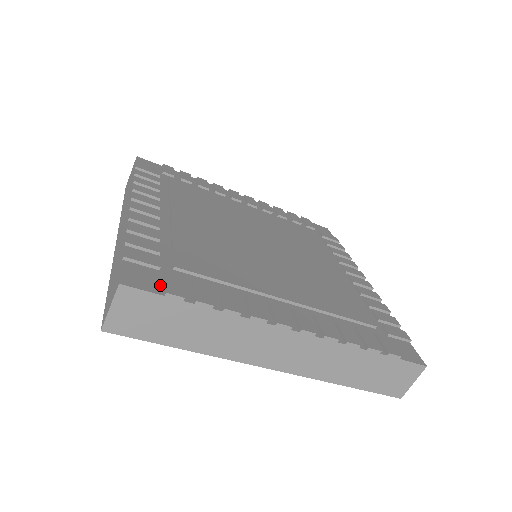
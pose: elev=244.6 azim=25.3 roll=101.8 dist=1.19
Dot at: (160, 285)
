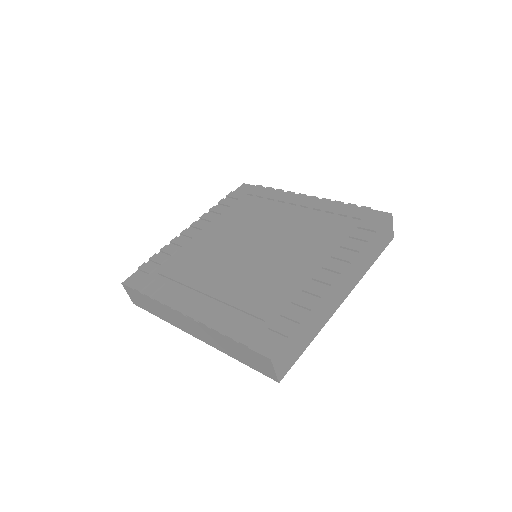
Dot at: (278, 336)
